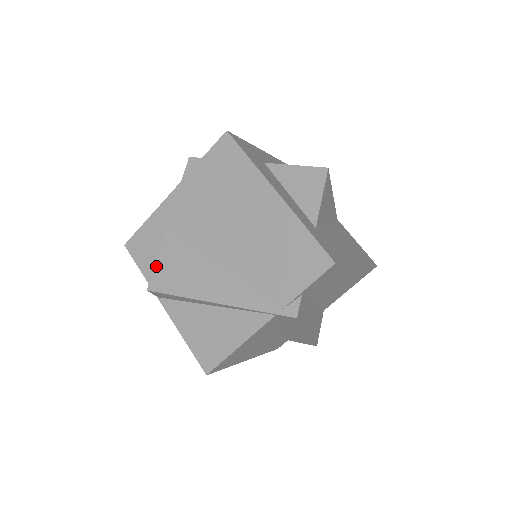
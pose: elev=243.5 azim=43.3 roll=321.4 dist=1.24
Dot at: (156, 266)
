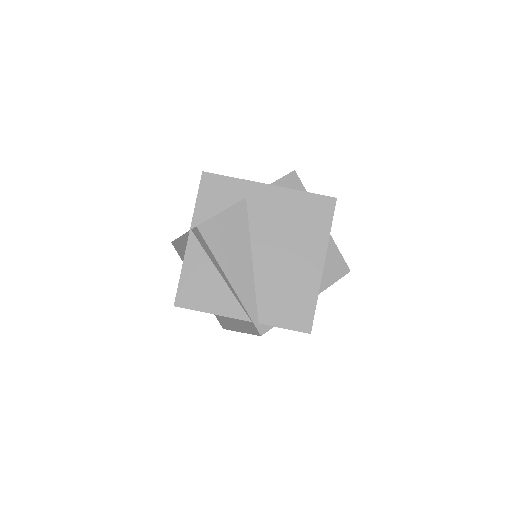
Dot at: (215, 217)
